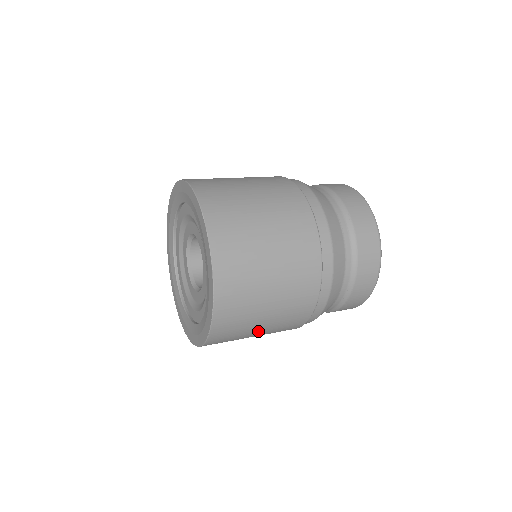
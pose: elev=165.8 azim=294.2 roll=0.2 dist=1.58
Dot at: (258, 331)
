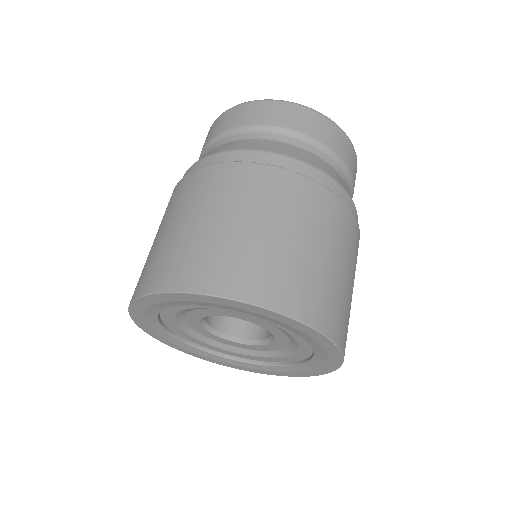
Dot at: occluded
